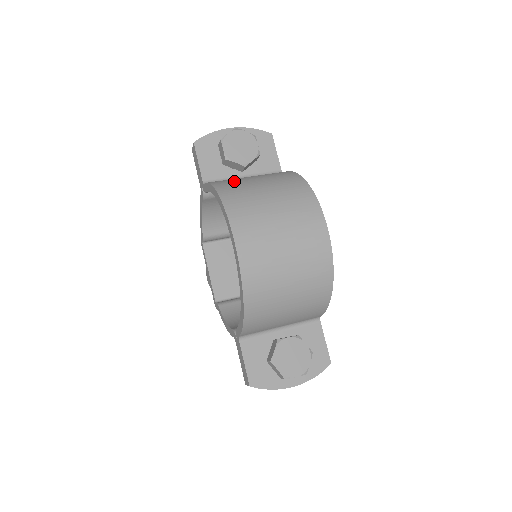
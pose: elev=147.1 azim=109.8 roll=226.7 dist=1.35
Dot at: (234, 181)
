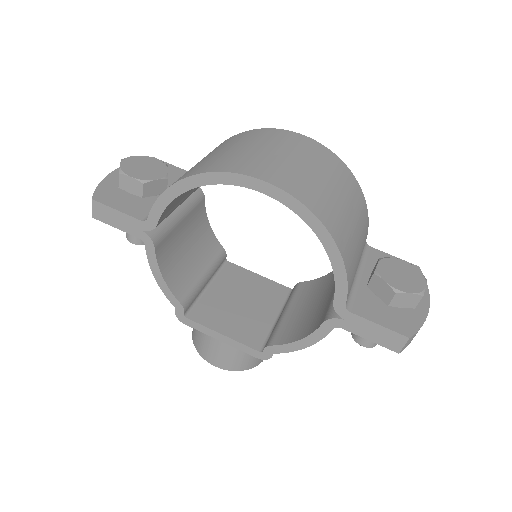
Dot at: occluded
